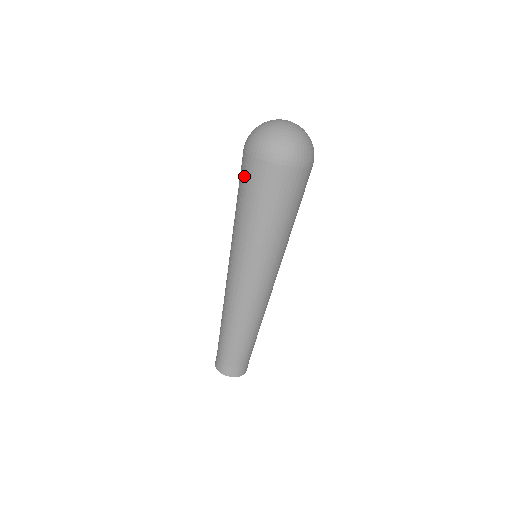
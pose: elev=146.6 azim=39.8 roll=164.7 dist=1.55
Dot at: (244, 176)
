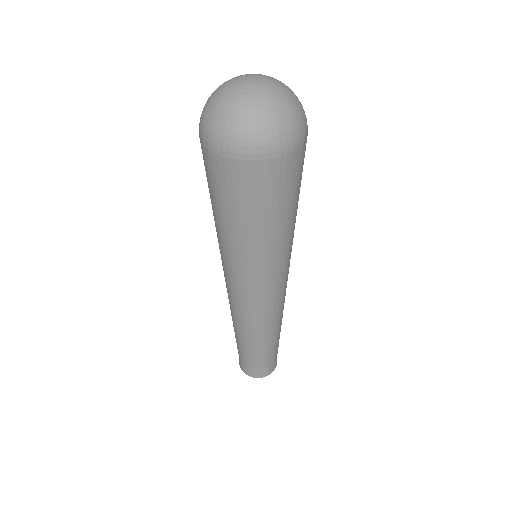
Dot at: (241, 189)
